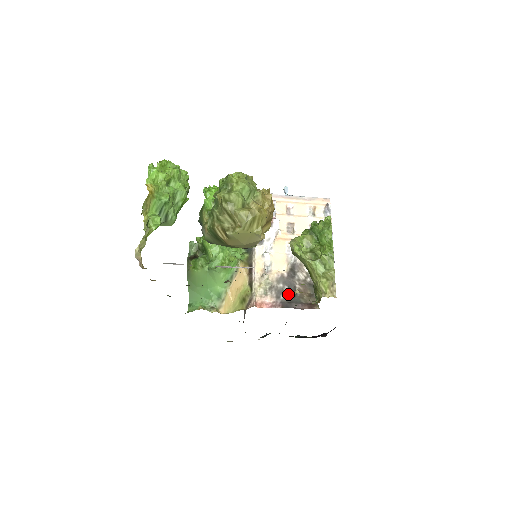
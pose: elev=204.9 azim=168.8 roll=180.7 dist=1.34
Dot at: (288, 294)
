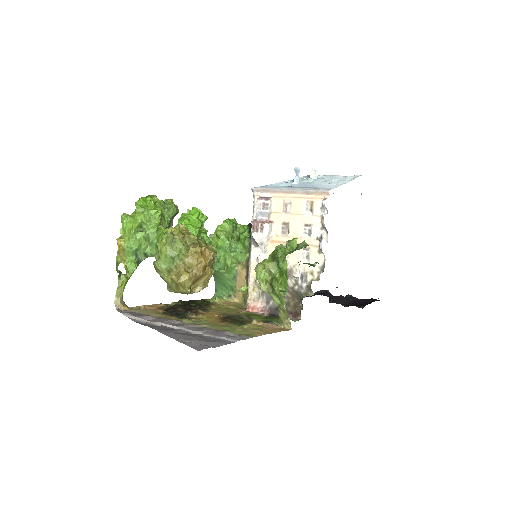
Dot at: occluded
